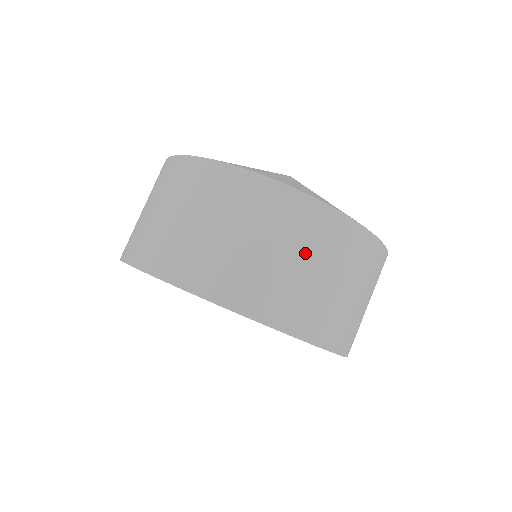
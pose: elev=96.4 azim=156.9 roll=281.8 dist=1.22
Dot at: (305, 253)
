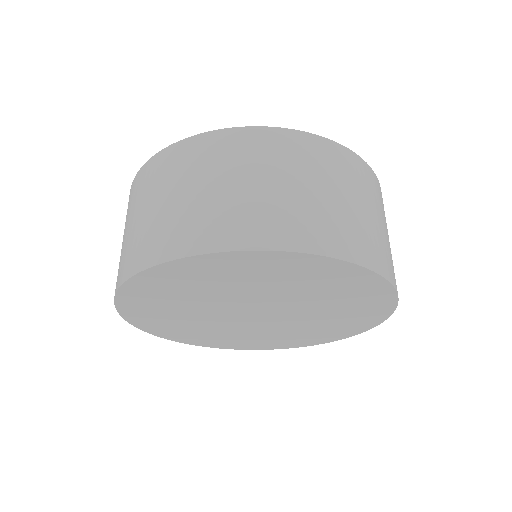
Dot at: (184, 182)
